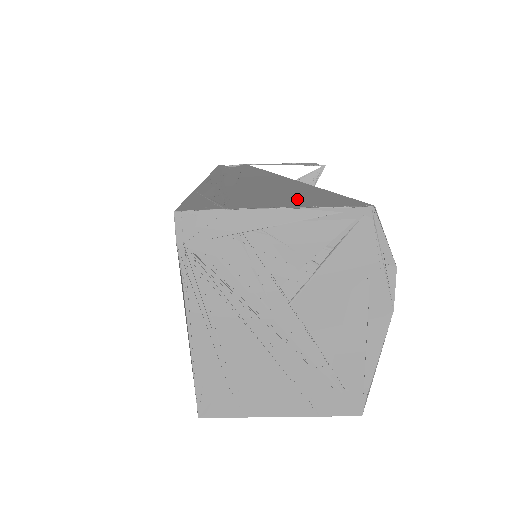
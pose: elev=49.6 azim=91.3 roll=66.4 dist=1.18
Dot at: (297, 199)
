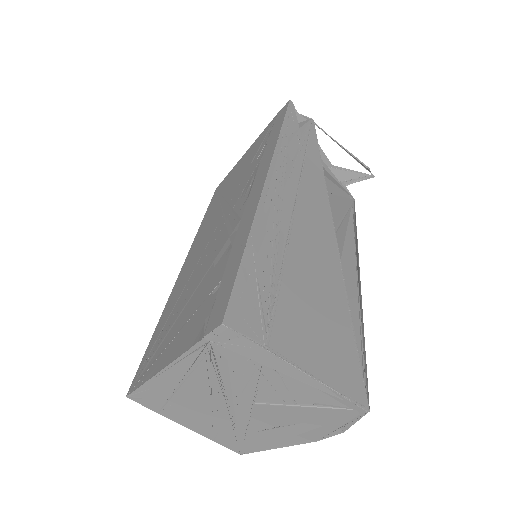
Dot at: (324, 345)
